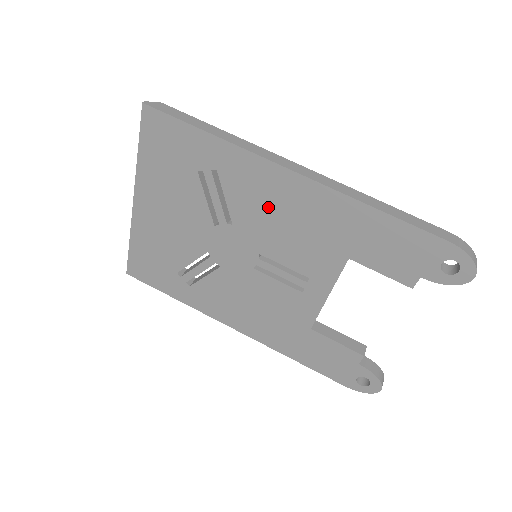
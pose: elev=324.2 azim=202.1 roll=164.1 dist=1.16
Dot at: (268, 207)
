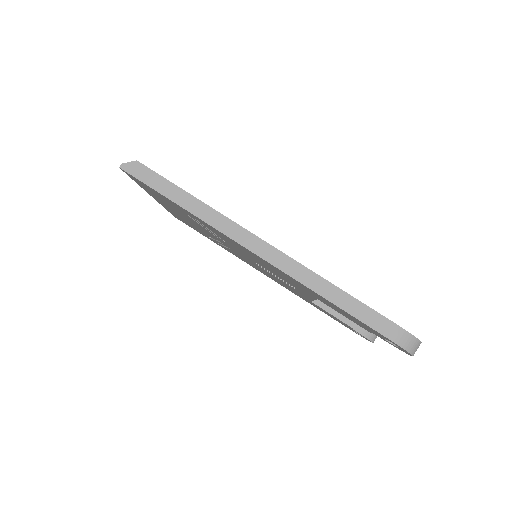
Dot at: (245, 252)
